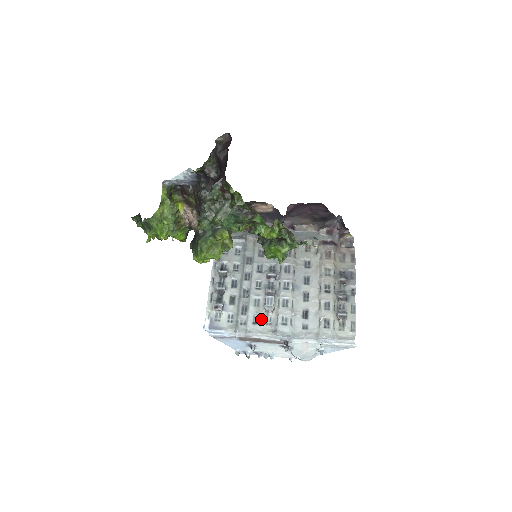
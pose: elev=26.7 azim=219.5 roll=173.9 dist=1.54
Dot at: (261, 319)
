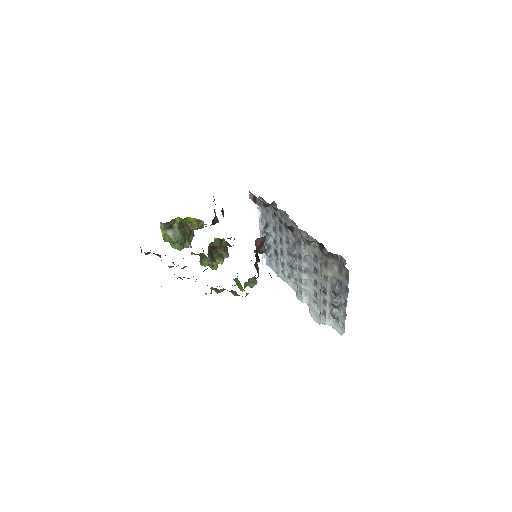
Dot at: (291, 278)
